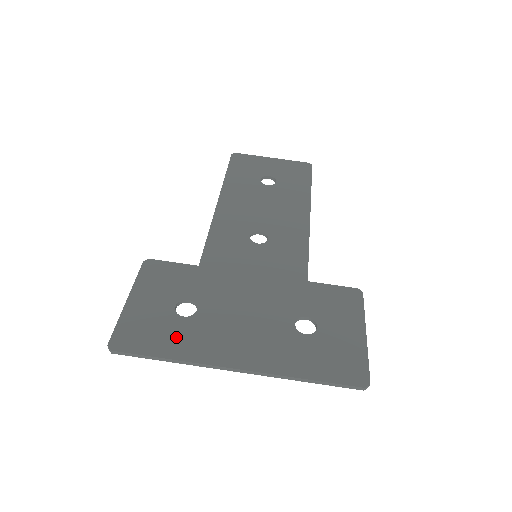
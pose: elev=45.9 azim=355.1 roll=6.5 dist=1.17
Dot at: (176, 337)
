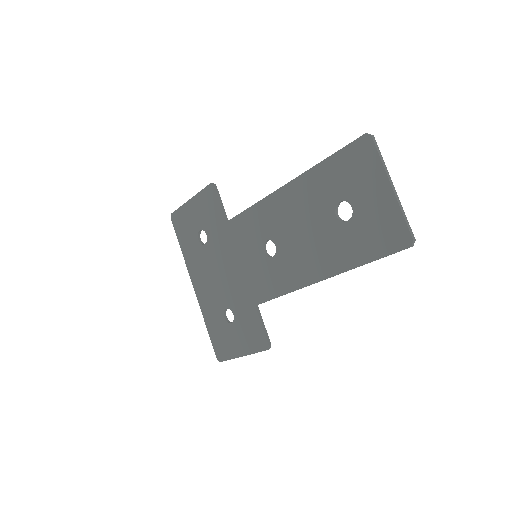
Dot at: (189, 245)
